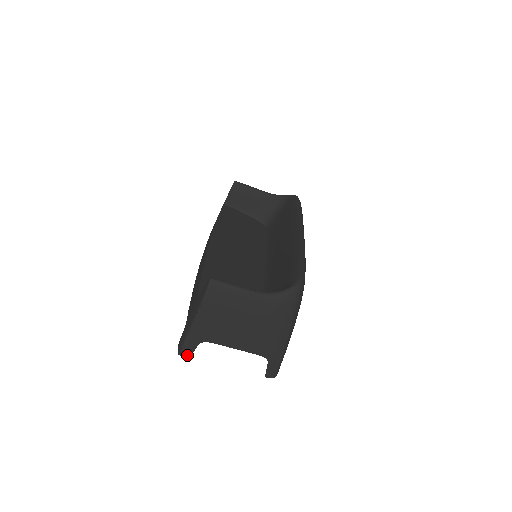
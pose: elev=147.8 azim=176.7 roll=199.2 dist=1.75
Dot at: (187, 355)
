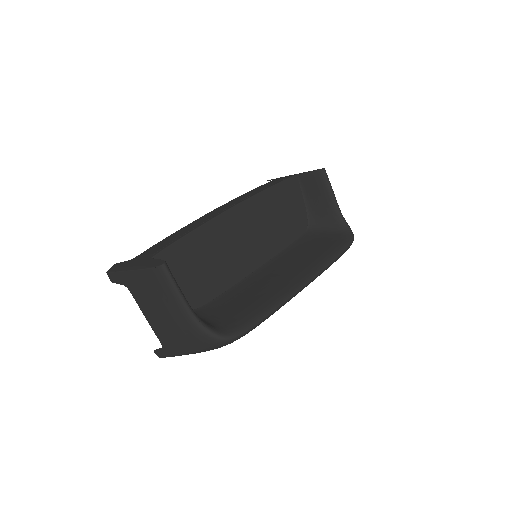
Dot at: (112, 280)
